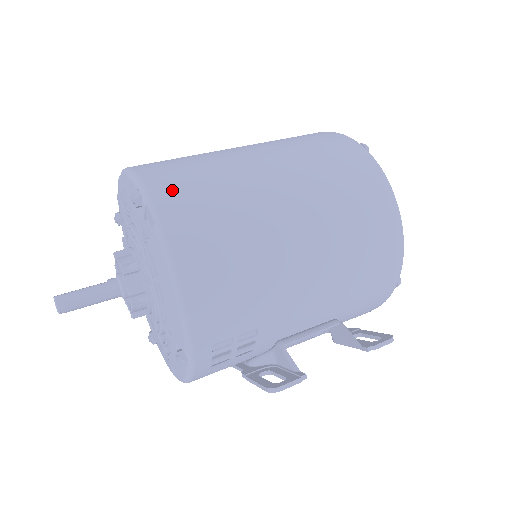
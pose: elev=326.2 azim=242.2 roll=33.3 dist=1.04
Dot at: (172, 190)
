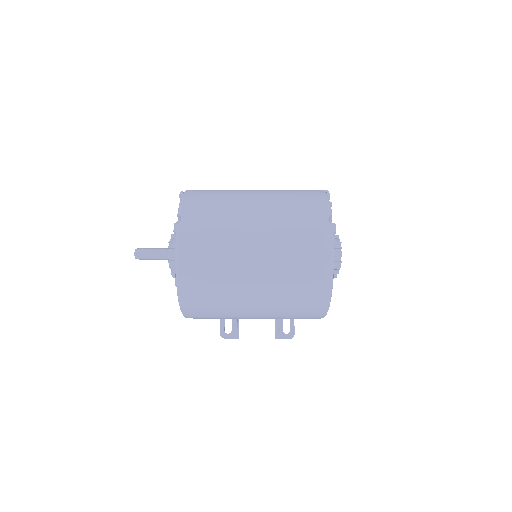
Dot at: (192, 282)
